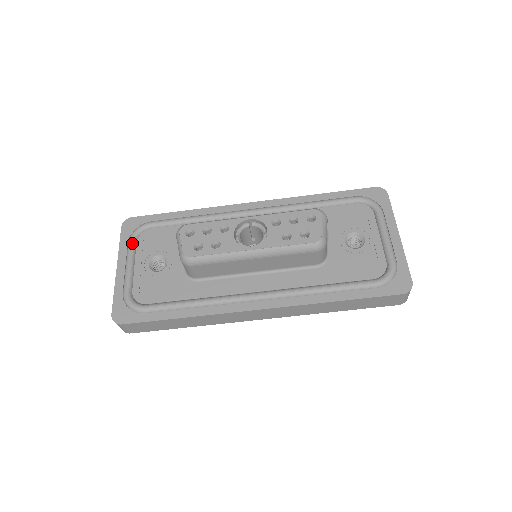
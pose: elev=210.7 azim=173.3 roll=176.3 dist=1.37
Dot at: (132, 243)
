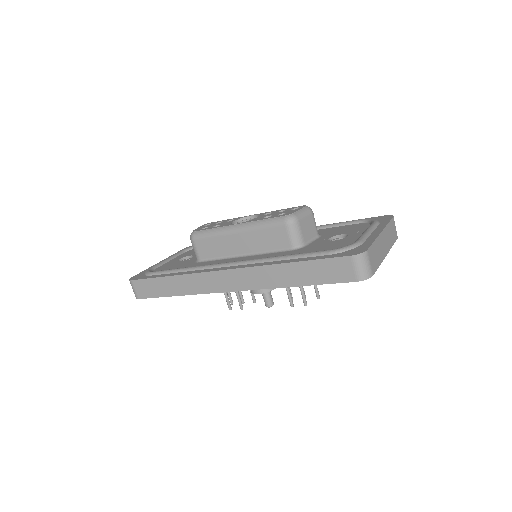
Dot at: (180, 251)
